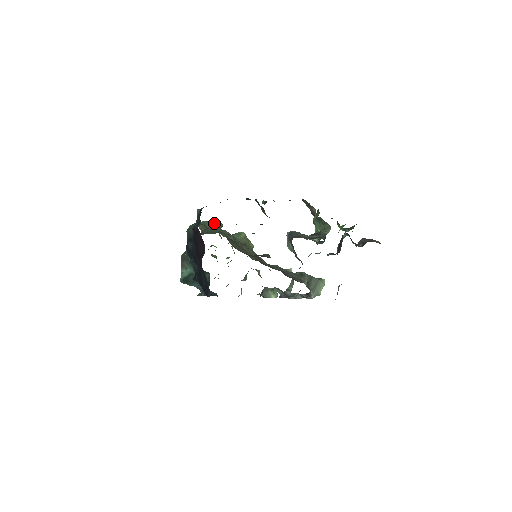
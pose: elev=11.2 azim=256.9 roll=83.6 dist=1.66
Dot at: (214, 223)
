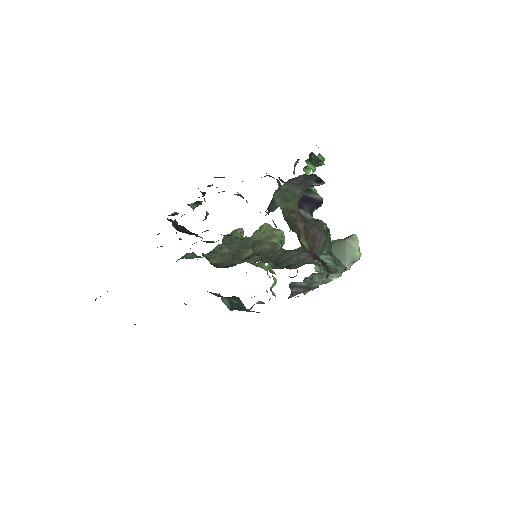
Dot at: (231, 233)
